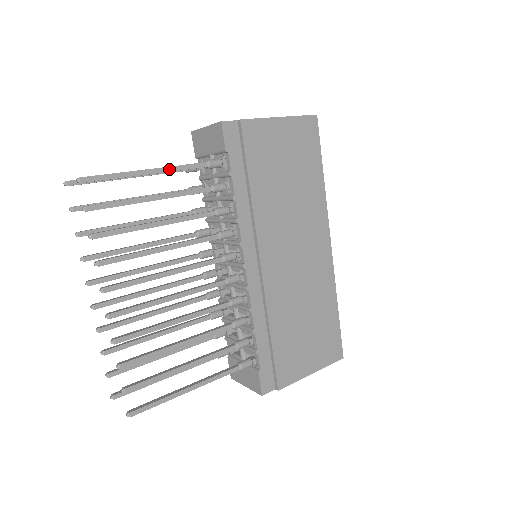
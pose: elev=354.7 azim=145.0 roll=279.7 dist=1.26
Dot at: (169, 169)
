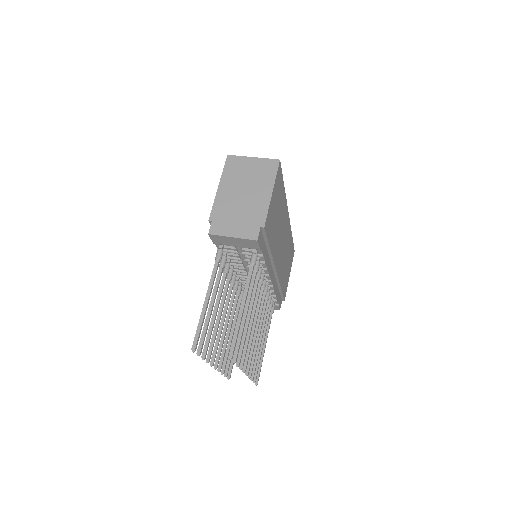
Dot at: (247, 295)
